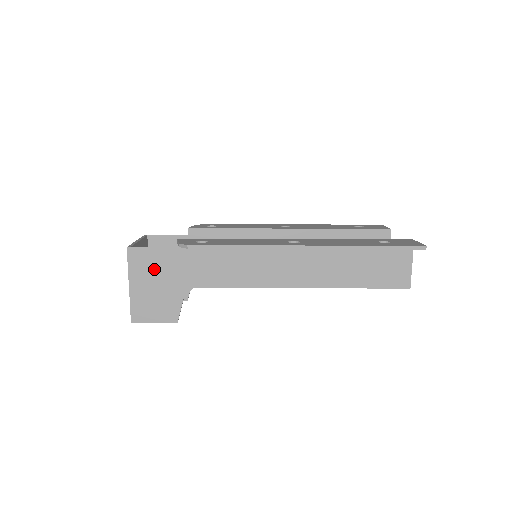
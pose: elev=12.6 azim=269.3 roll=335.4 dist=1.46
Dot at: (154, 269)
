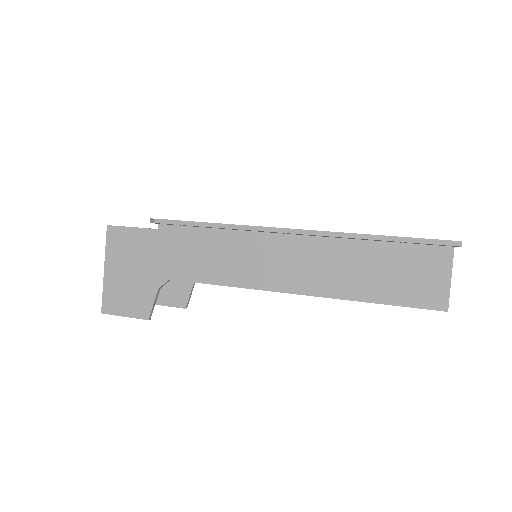
Dot at: (131, 253)
